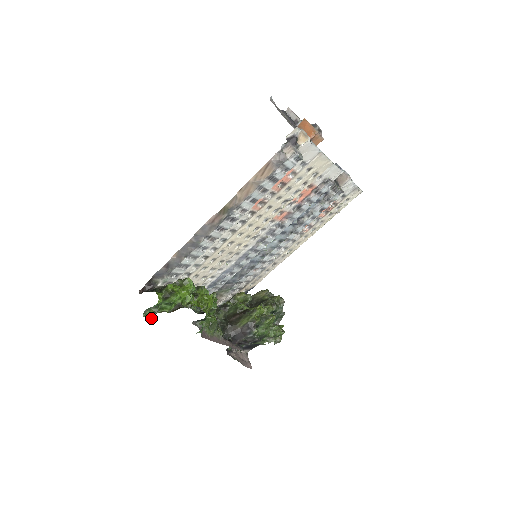
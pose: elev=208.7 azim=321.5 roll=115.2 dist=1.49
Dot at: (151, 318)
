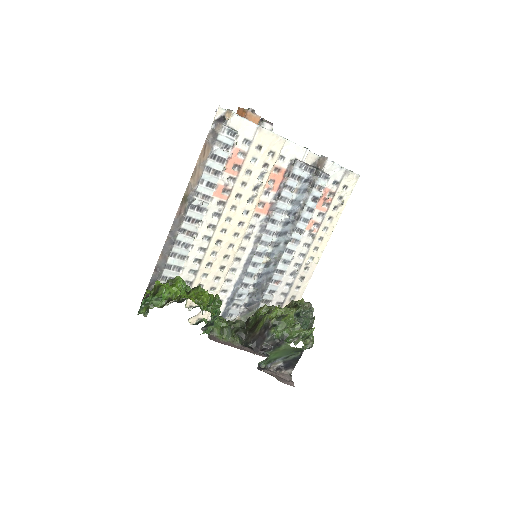
Dot at: occluded
